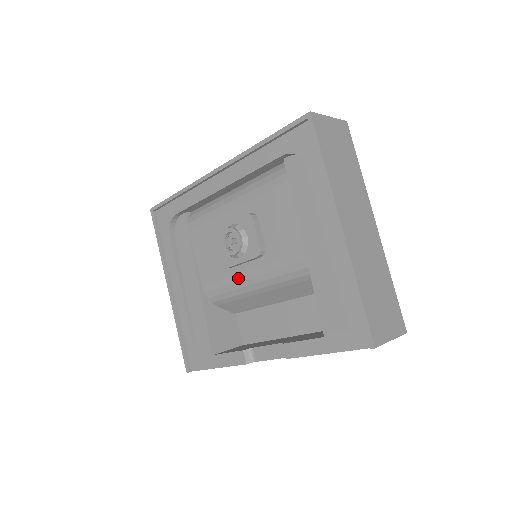
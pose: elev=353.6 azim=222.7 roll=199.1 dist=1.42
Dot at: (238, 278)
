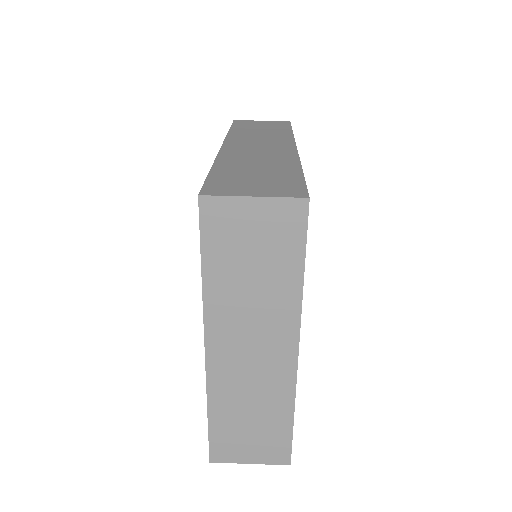
Dot at: occluded
